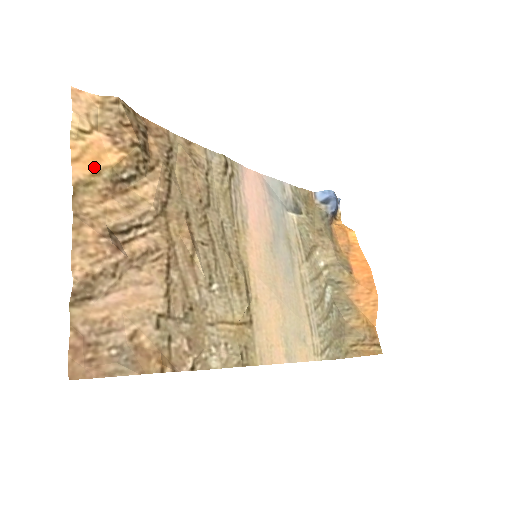
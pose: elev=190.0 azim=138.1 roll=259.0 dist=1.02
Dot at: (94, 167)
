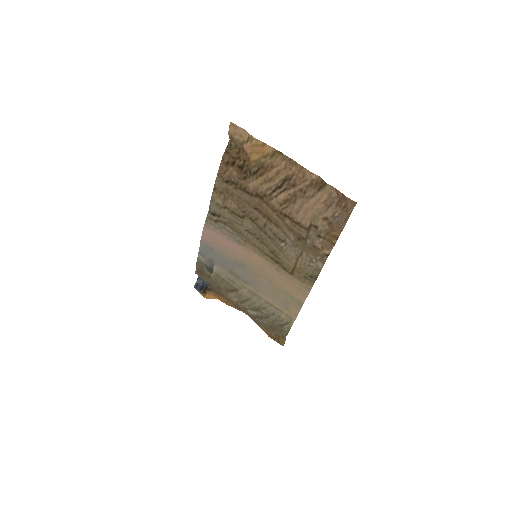
Dot at: (263, 153)
